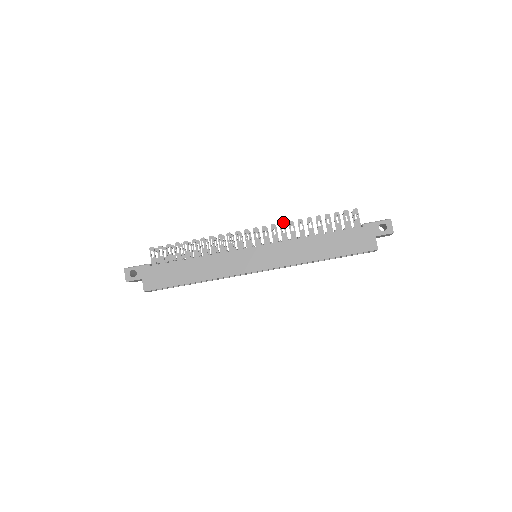
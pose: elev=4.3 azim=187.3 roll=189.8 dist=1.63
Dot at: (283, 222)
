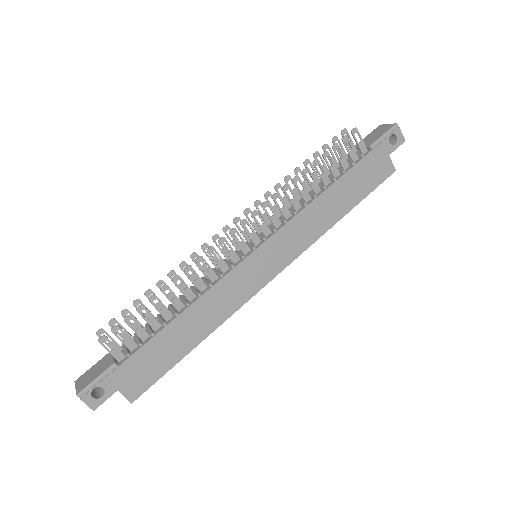
Dot at: (276, 193)
